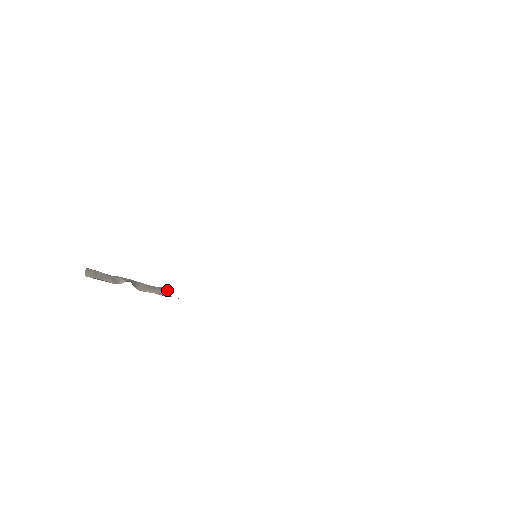
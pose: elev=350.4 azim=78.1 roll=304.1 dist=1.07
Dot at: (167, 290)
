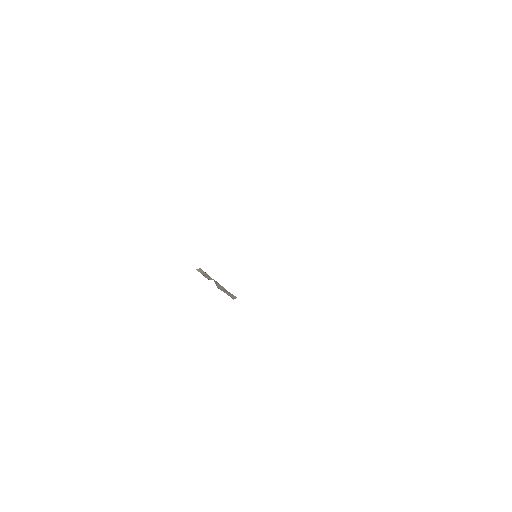
Dot at: (235, 297)
